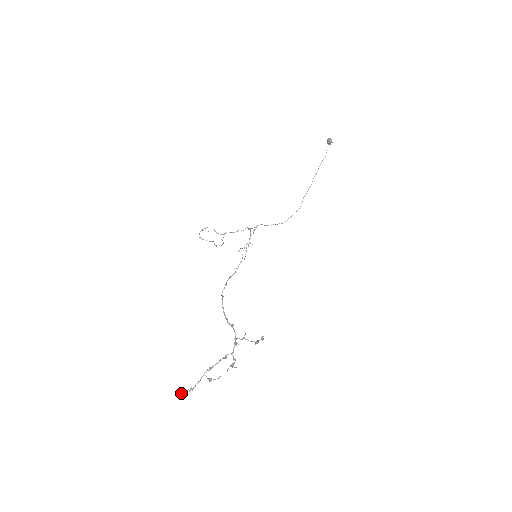
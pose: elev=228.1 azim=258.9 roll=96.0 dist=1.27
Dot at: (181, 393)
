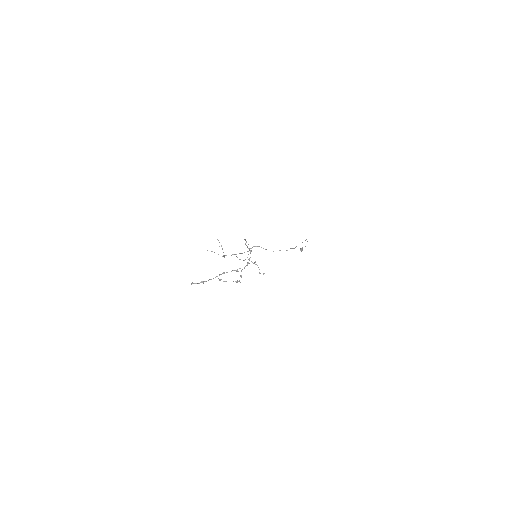
Dot at: occluded
